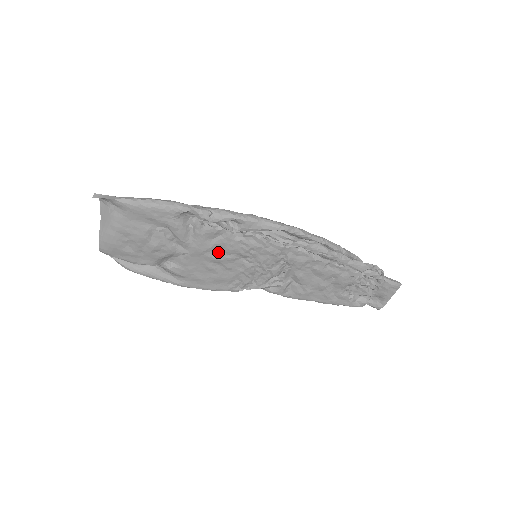
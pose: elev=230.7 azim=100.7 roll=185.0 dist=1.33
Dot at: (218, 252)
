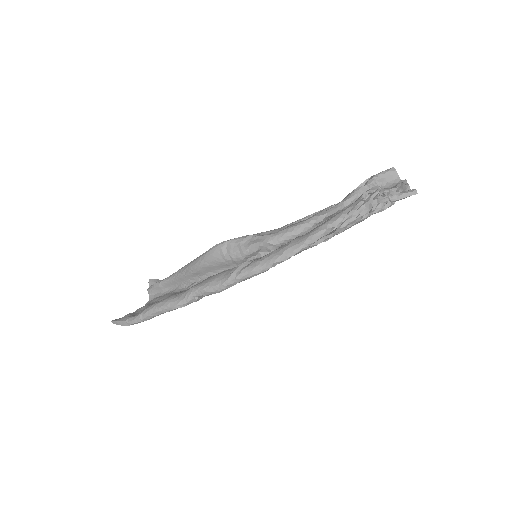
Dot at: occluded
